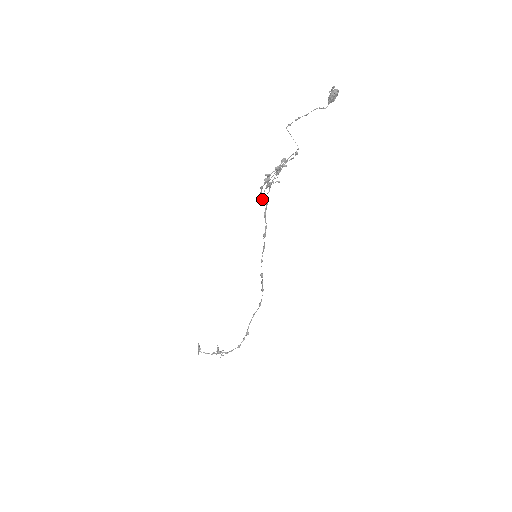
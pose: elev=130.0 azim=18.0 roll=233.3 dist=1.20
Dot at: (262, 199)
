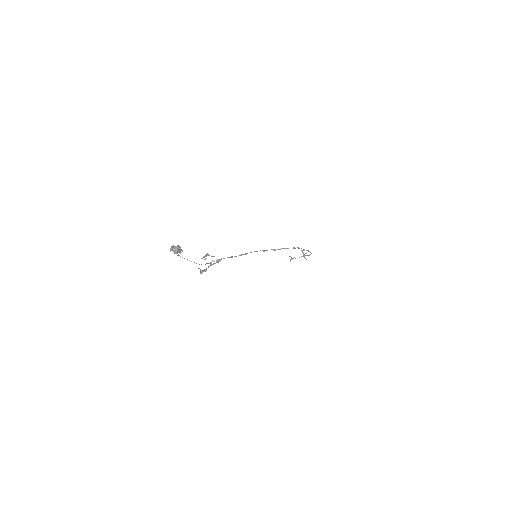
Dot at: (218, 262)
